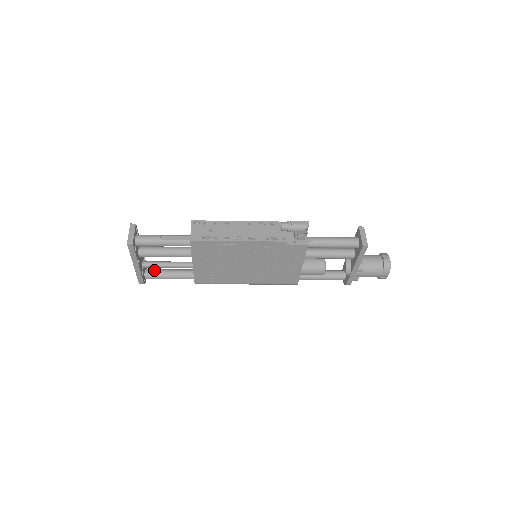
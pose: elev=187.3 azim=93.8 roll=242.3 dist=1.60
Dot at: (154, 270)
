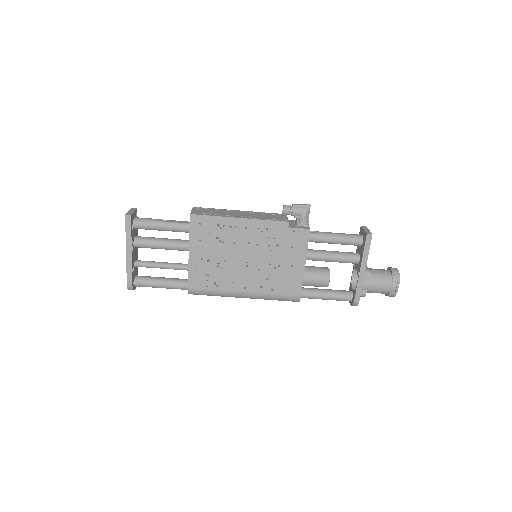
Dot at: (146, 276)
